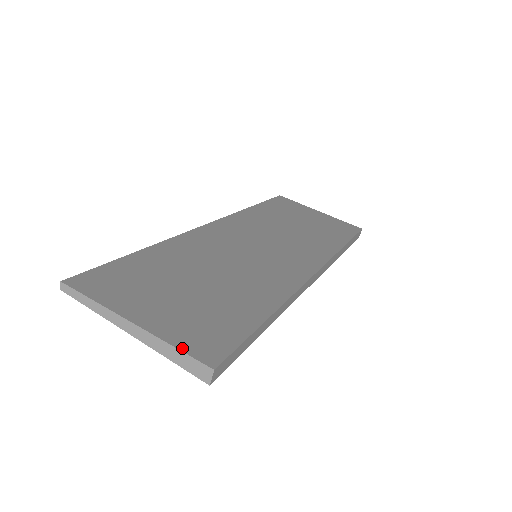
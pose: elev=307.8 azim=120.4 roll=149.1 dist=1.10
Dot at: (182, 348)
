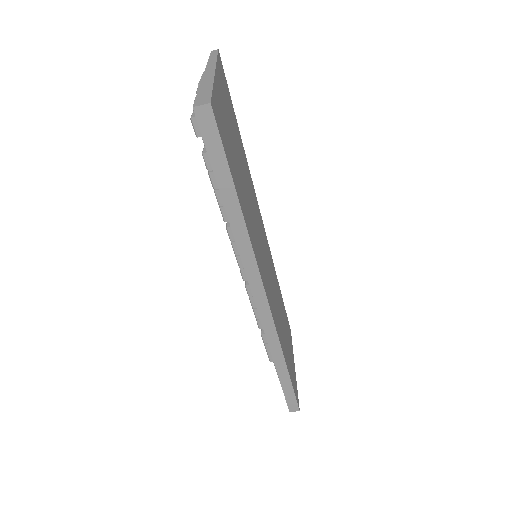
Dot at: (214, 93)
